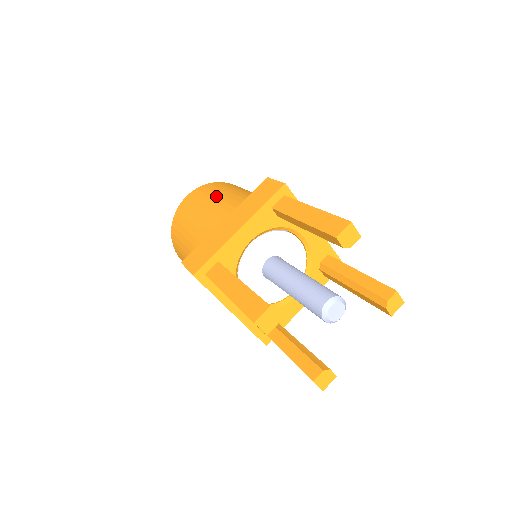
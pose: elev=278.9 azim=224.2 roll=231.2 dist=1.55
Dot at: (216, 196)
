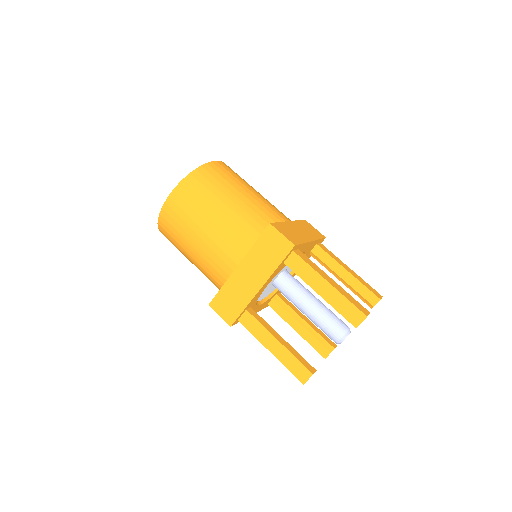
Dot at: (209, 218)
